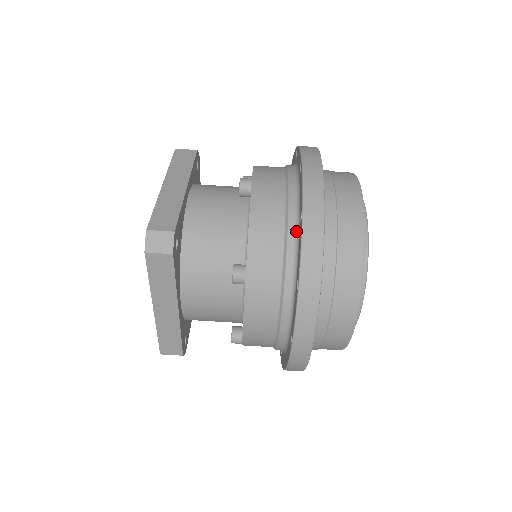
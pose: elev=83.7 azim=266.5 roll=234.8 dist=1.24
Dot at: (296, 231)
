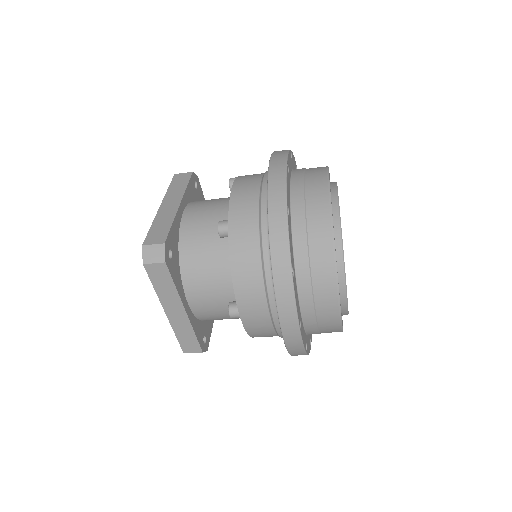
Dot at: occluded
